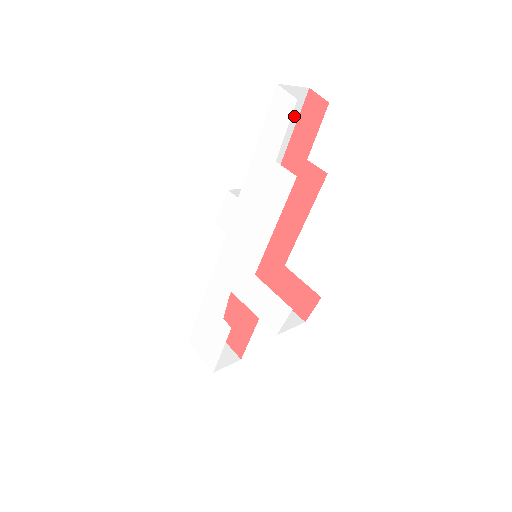
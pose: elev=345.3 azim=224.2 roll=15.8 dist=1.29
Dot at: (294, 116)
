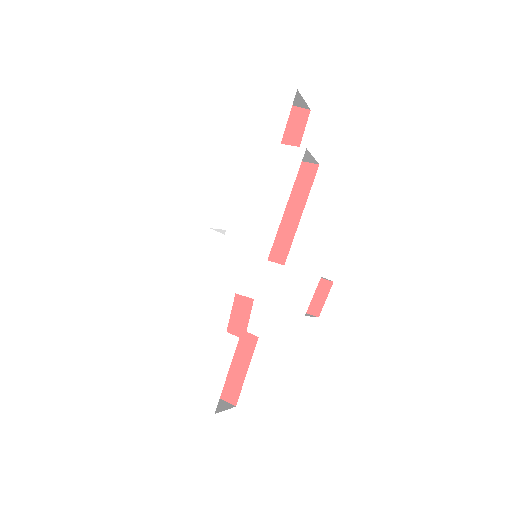
Dot at: occluded
